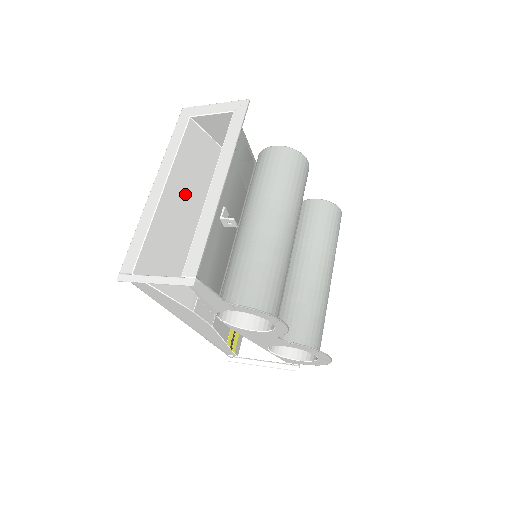
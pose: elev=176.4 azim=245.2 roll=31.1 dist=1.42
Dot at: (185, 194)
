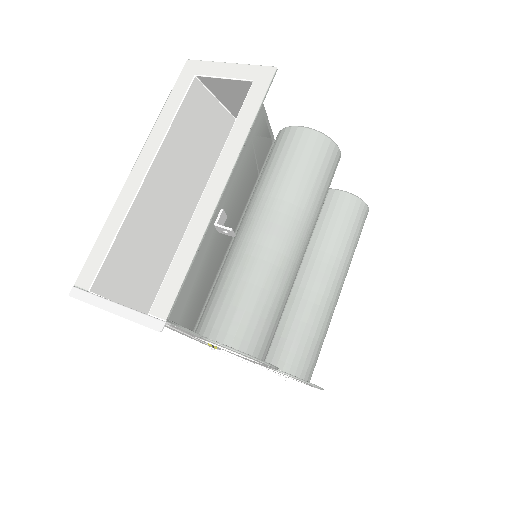
Dot at: (175, 181)
